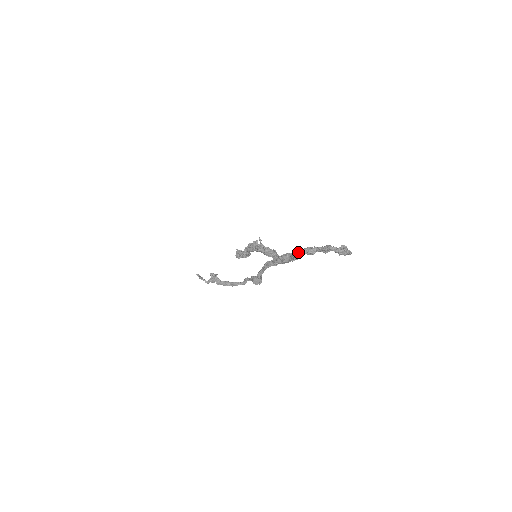
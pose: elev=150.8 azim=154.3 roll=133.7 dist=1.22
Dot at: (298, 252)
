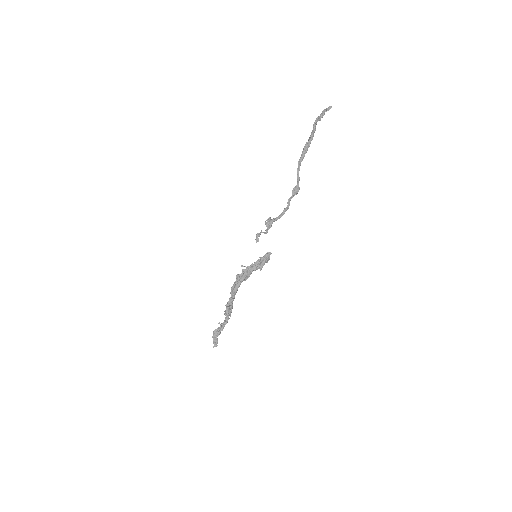
Dot at: (315, 122)
